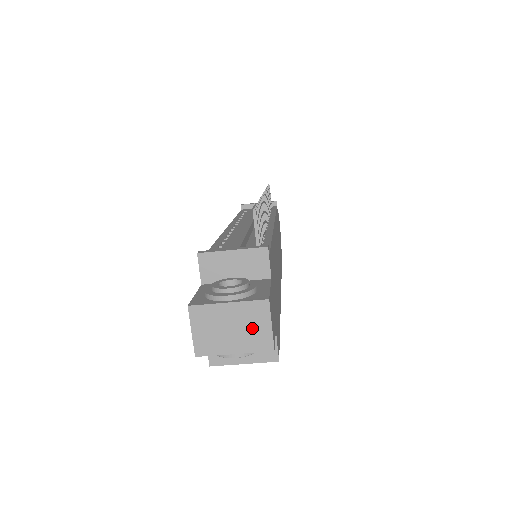
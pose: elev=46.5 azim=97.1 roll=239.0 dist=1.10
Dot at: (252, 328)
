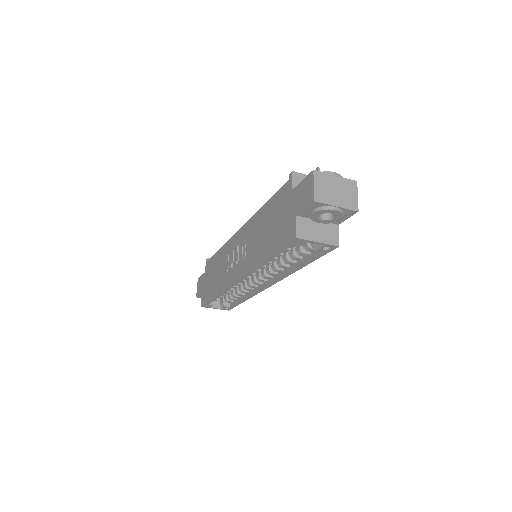
Dot at: (347, 194)
